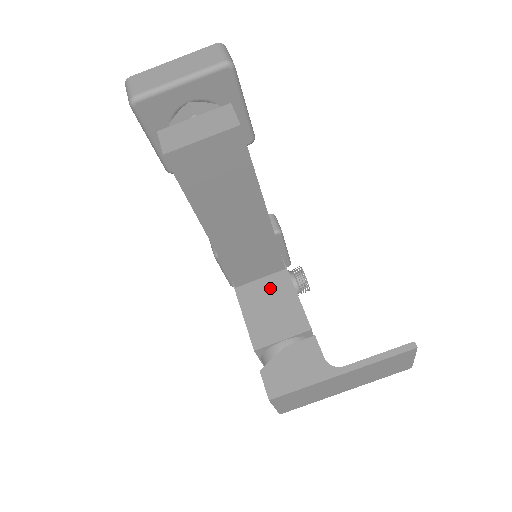
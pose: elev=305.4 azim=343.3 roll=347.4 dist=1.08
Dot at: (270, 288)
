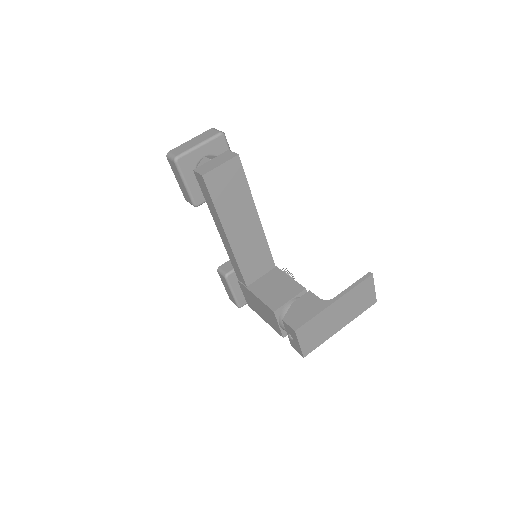
Dot at: (270, 279)
